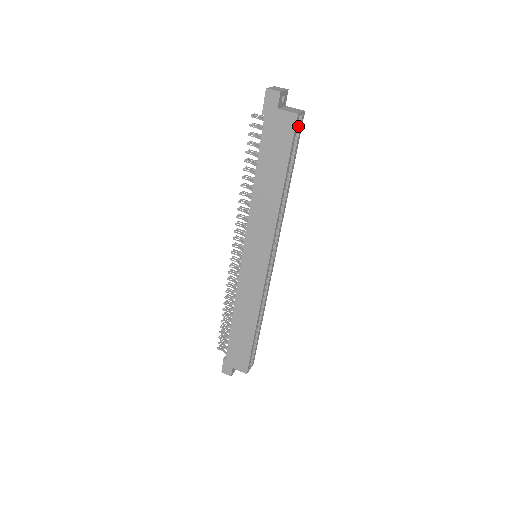
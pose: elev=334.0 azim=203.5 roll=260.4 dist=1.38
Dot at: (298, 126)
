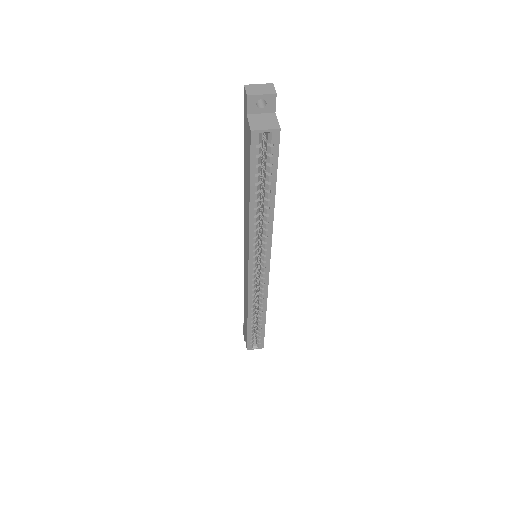
Dot at: (273, 144)
